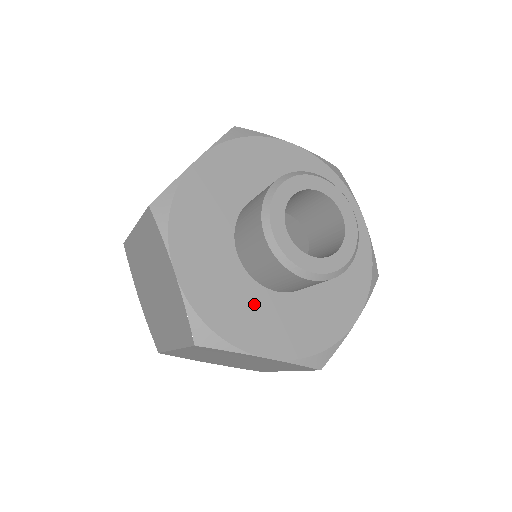
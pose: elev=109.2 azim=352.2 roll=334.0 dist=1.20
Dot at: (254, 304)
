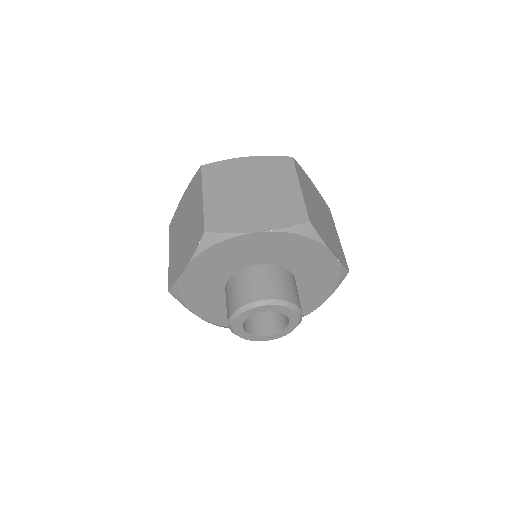
Dot at: (214, 299)
